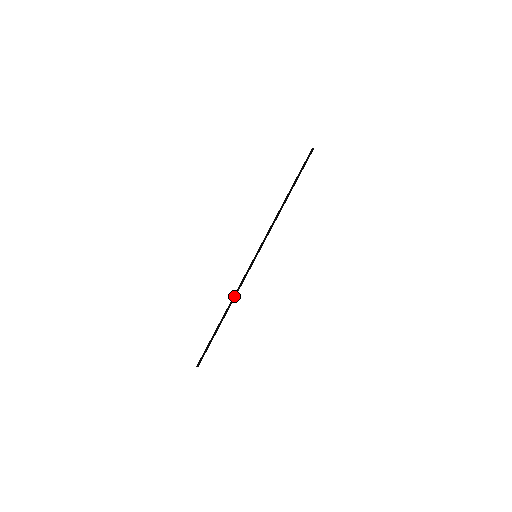
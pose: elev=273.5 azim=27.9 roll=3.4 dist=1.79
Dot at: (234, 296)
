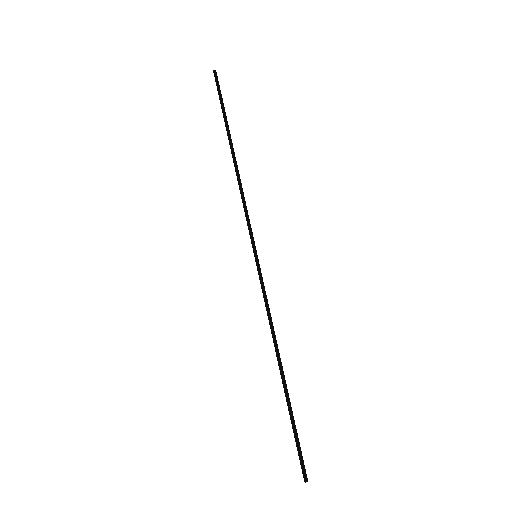
Dot at: (273, 334)
